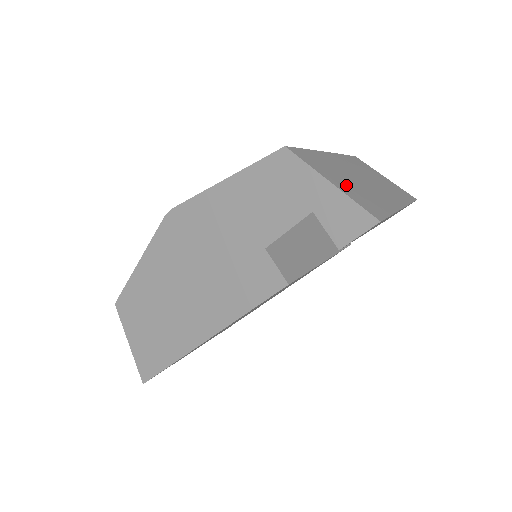
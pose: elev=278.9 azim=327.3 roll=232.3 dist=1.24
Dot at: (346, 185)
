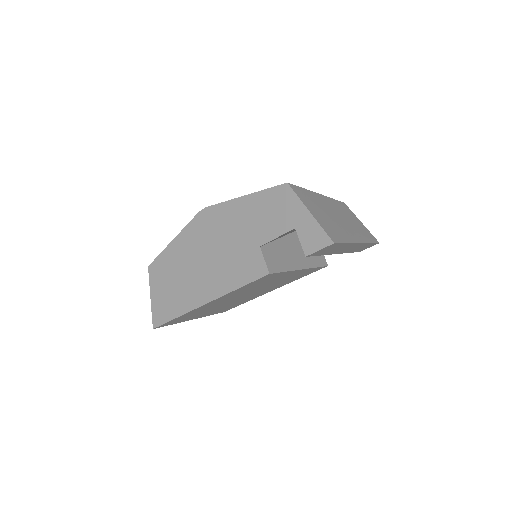
Dot at: (321, 217)
